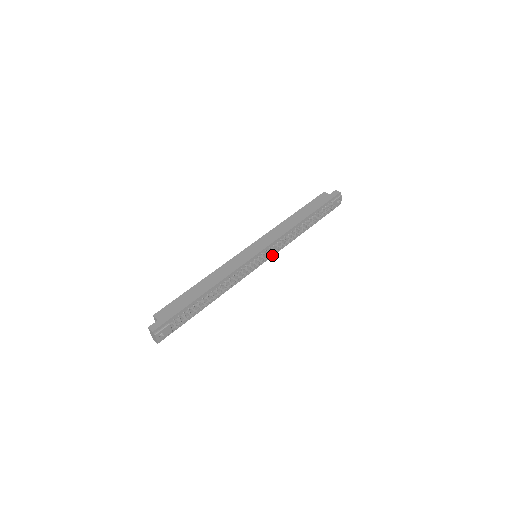
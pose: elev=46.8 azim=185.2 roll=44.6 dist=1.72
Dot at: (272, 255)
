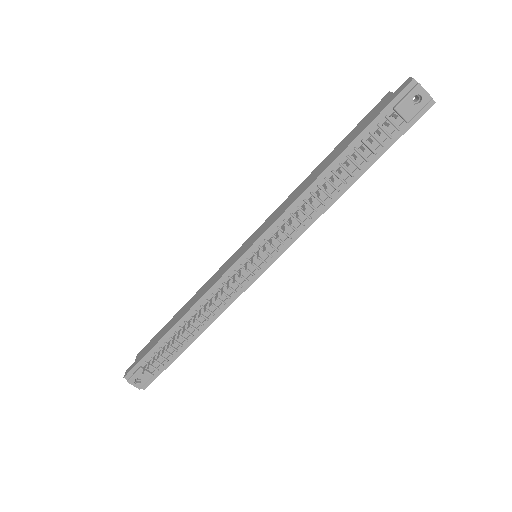
Dot at: (284, 249)
